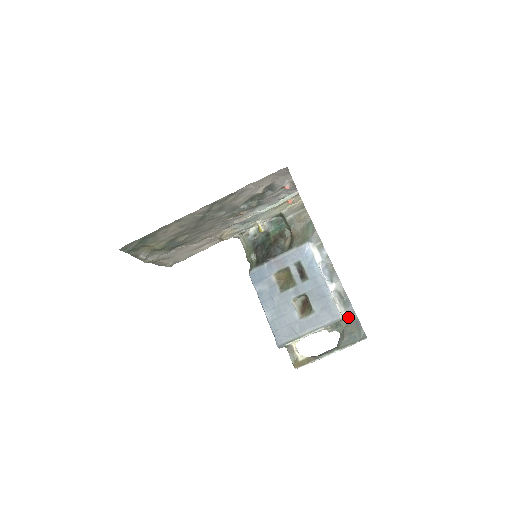
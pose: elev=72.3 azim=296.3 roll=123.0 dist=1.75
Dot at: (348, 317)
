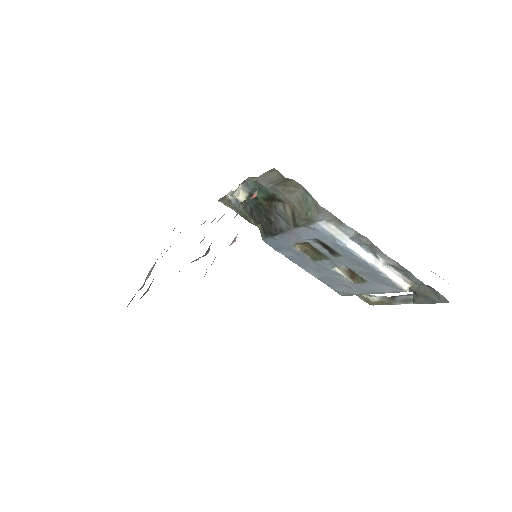
Dot at: (416, 285)
